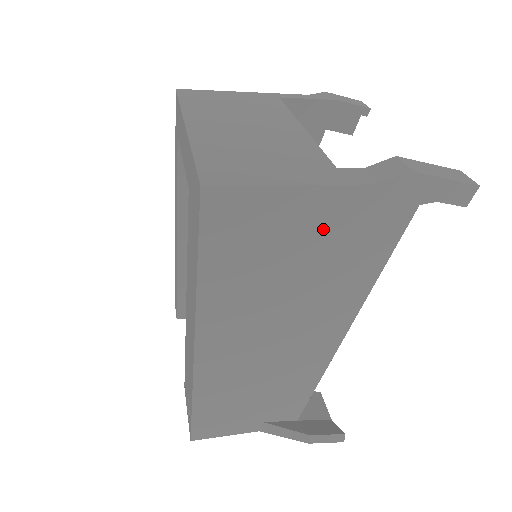
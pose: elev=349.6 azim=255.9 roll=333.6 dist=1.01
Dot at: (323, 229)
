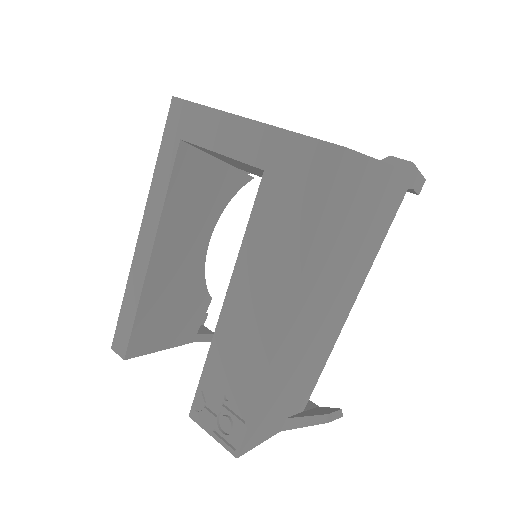
Dot at: (375, 202)
